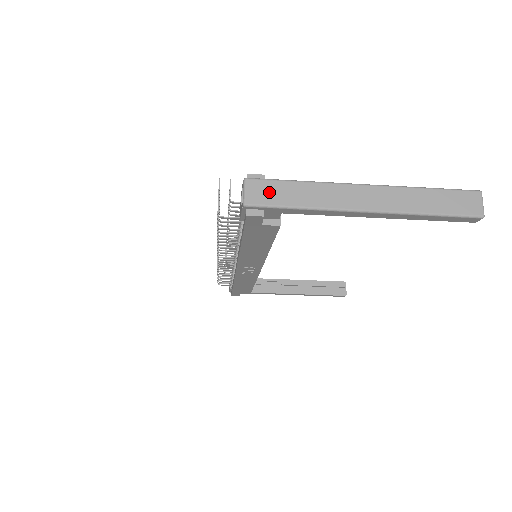
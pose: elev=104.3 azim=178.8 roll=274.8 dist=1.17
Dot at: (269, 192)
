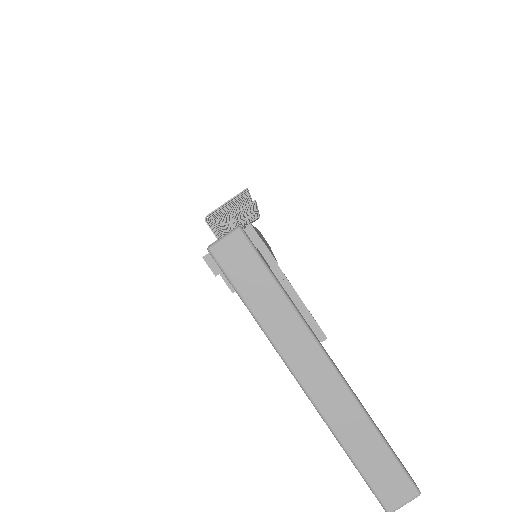
Dot at: (242, 264)
